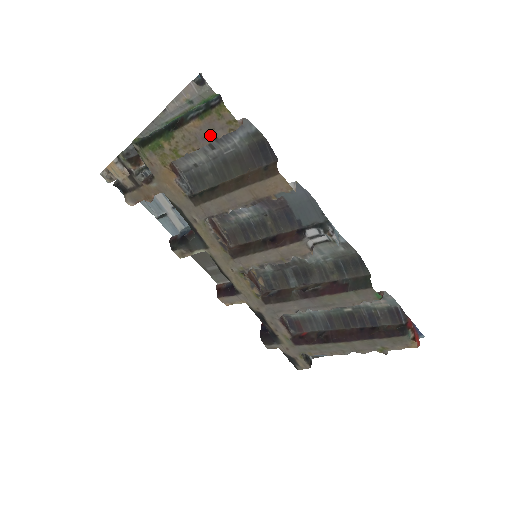
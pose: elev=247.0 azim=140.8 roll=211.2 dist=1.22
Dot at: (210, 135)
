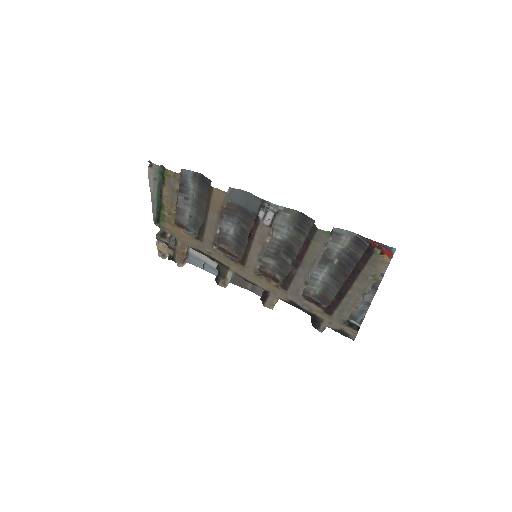
Dot at: (174, 191)
